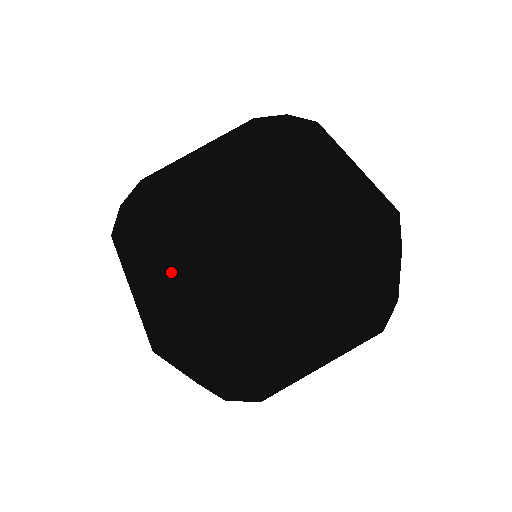
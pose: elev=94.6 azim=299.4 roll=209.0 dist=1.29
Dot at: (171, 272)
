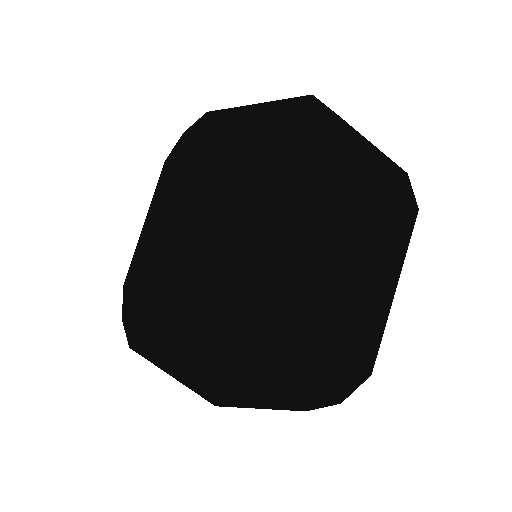
Dot at: (186, 328)
